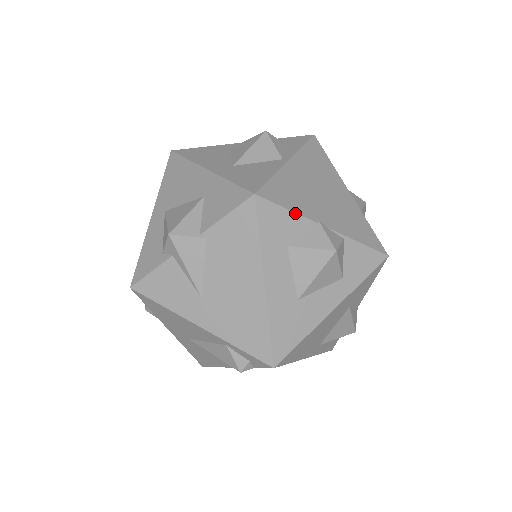
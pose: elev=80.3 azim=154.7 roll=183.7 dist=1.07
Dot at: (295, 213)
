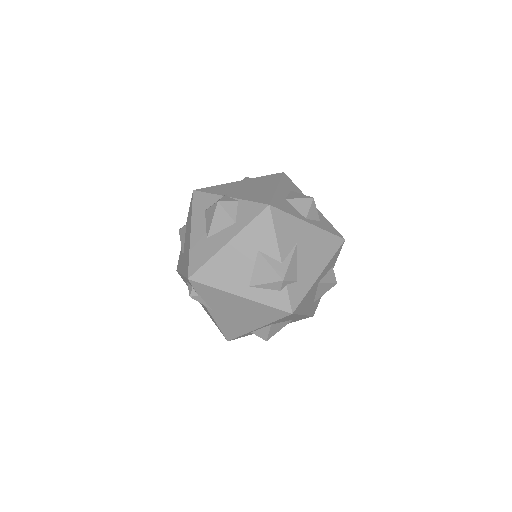
Dot at: (212, 194)
